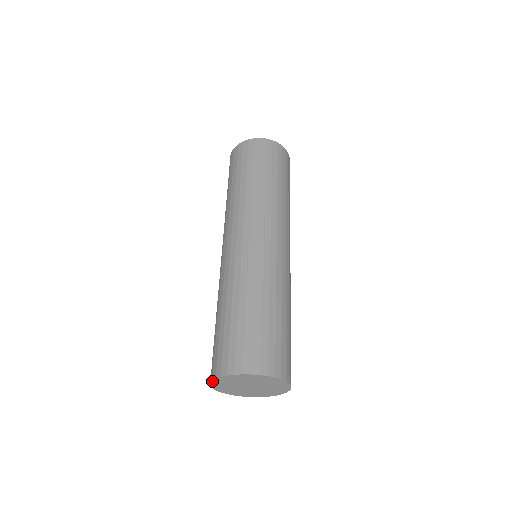
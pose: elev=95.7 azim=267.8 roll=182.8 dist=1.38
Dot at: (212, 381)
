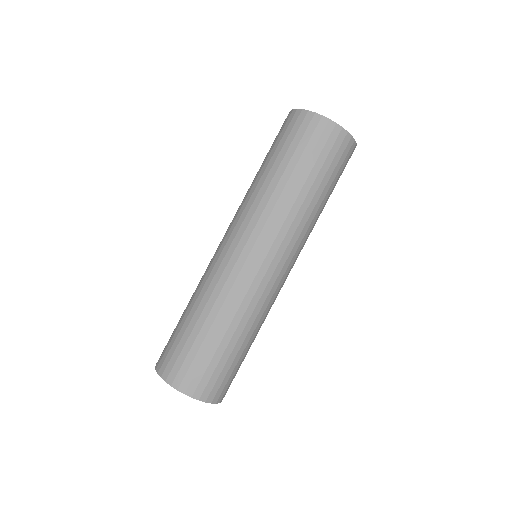
Dot at: occluded
